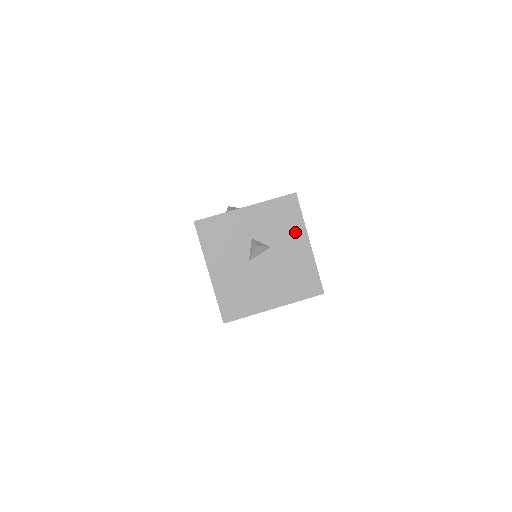
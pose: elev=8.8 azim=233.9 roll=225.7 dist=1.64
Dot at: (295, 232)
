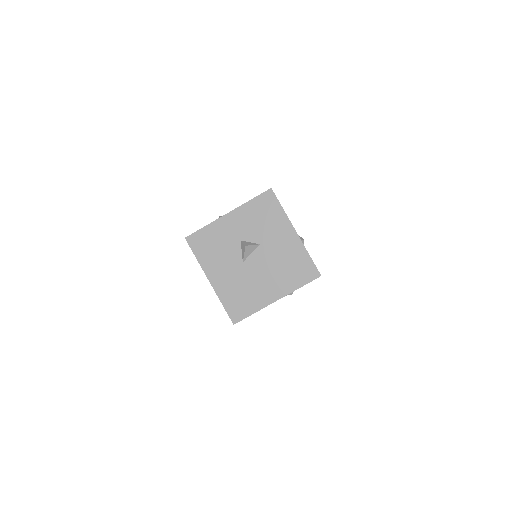
Dot at: (279, 225)
